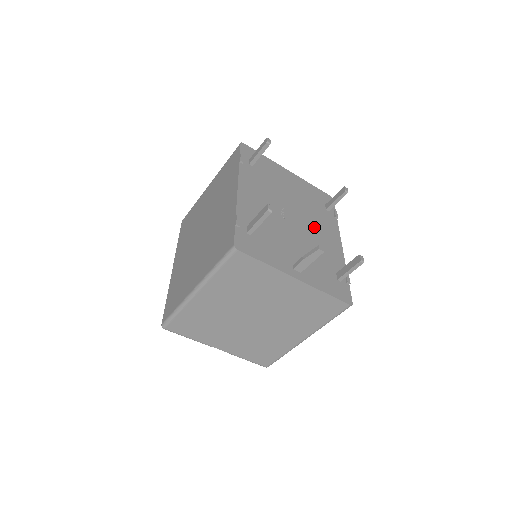
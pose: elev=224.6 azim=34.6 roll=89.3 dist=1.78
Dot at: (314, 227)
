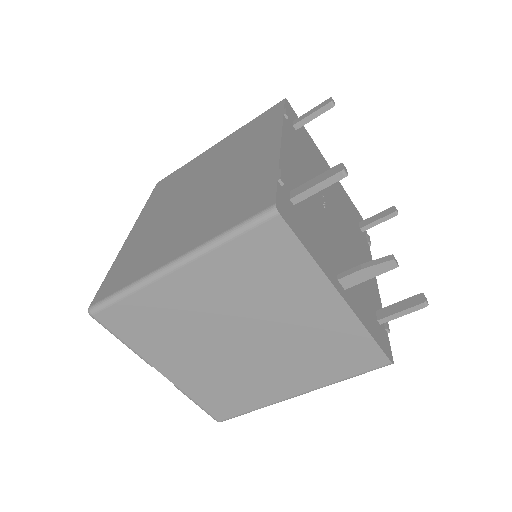
Dot at: (352, 240)
